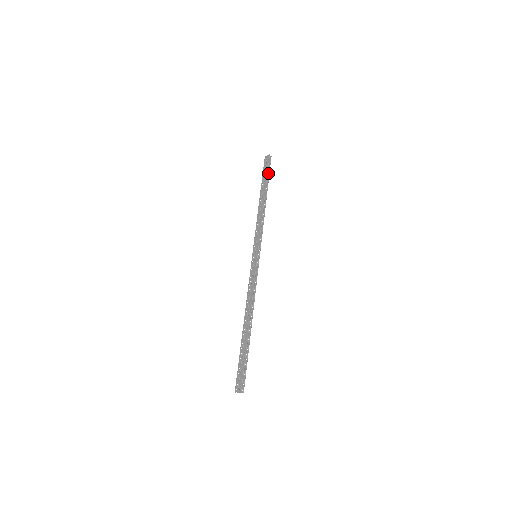
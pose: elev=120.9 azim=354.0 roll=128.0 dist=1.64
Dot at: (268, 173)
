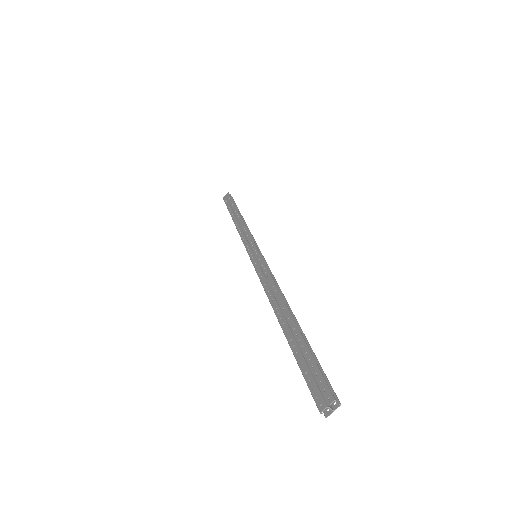
Dot at: occluded
